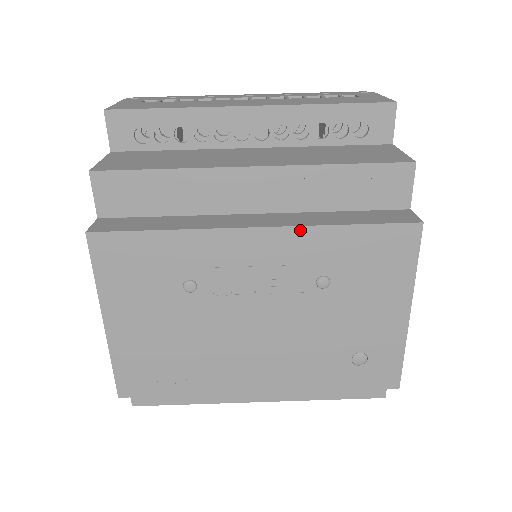
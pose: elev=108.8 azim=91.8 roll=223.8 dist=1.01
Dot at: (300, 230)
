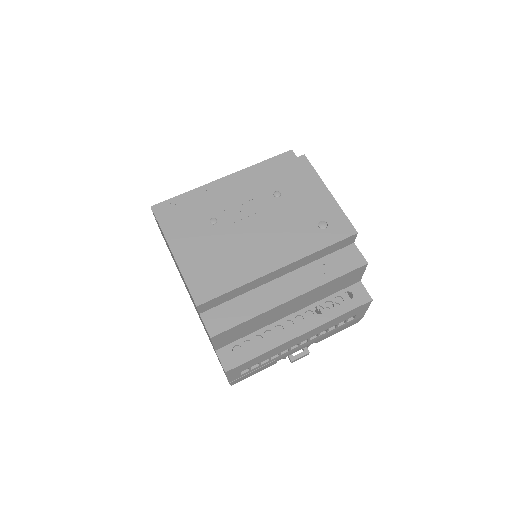
Dot at: (253, 177)
